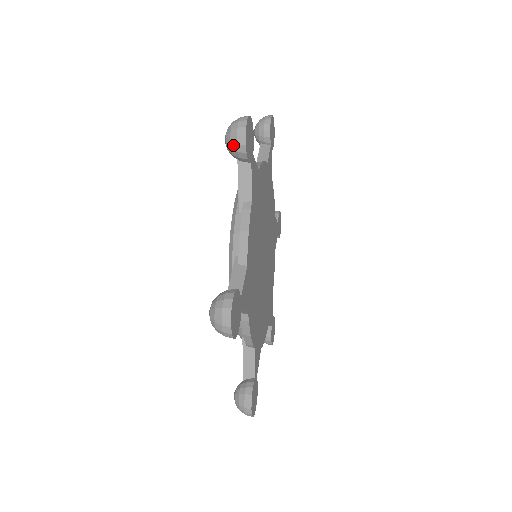
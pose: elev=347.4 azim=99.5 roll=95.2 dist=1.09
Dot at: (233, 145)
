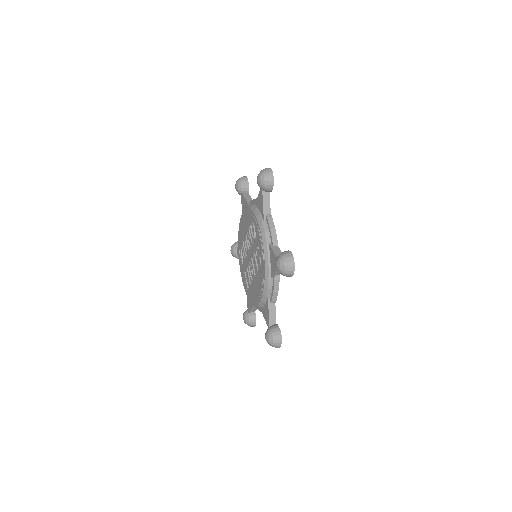
Dot at: (284, 275)
